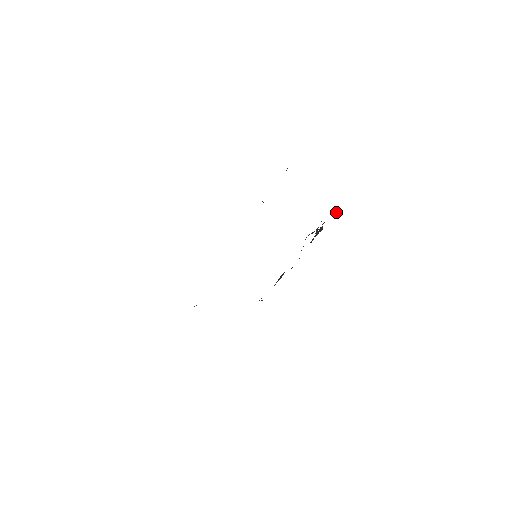
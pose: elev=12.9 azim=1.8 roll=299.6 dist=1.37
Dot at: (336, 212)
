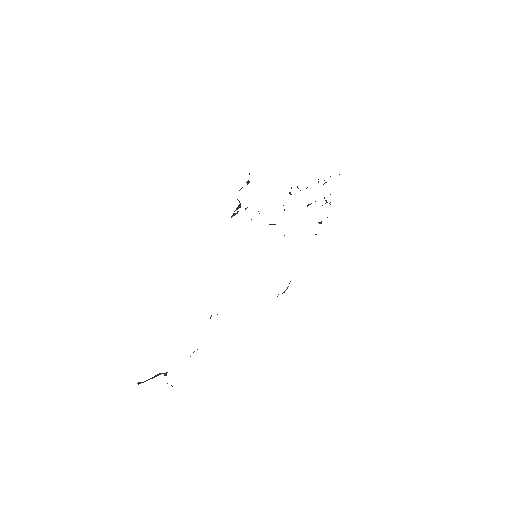
Dot at: occluded
